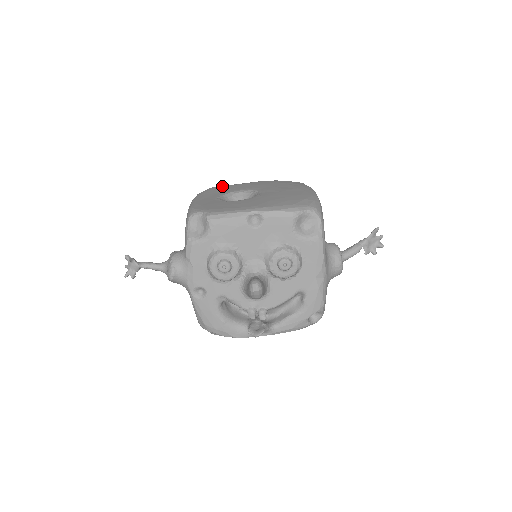
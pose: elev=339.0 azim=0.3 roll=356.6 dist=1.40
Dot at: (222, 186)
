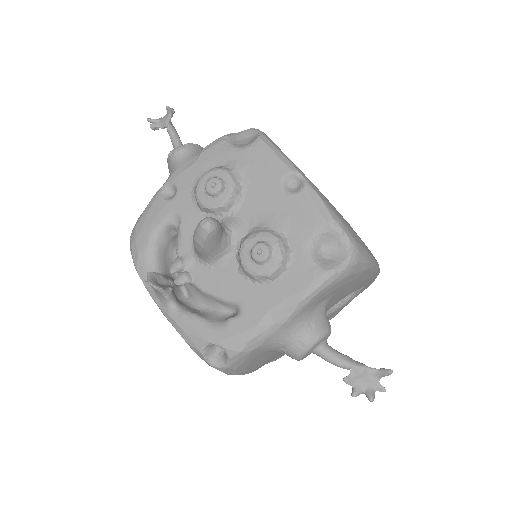
Dot at: occluded
